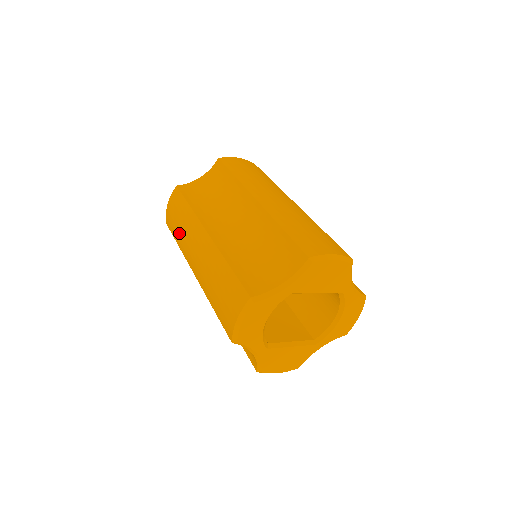
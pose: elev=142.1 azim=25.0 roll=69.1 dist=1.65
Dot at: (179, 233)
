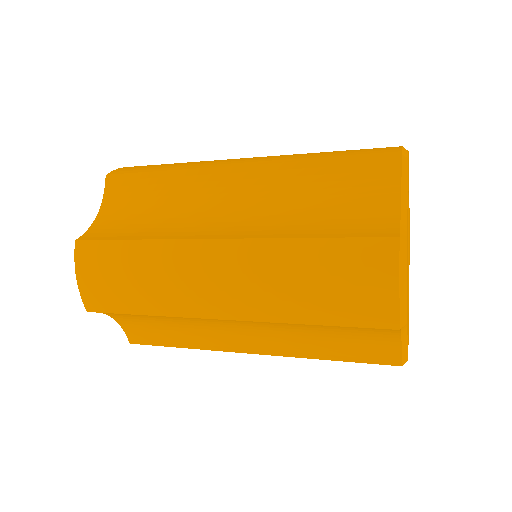
Dot at: (179, 163)
